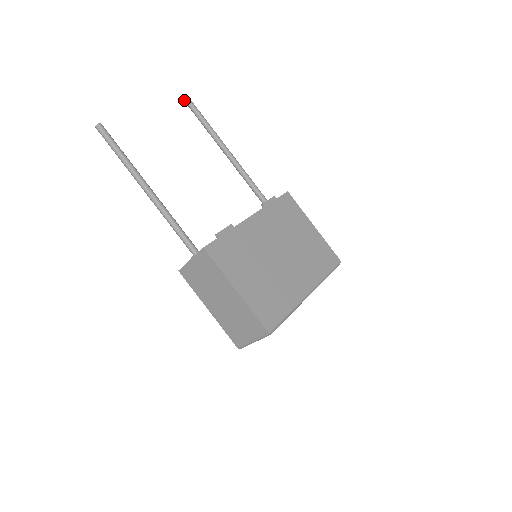
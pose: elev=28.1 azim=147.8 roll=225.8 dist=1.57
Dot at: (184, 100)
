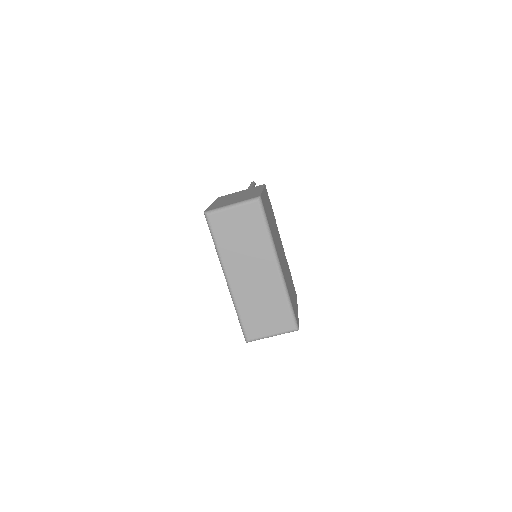
Dot at: occluded
